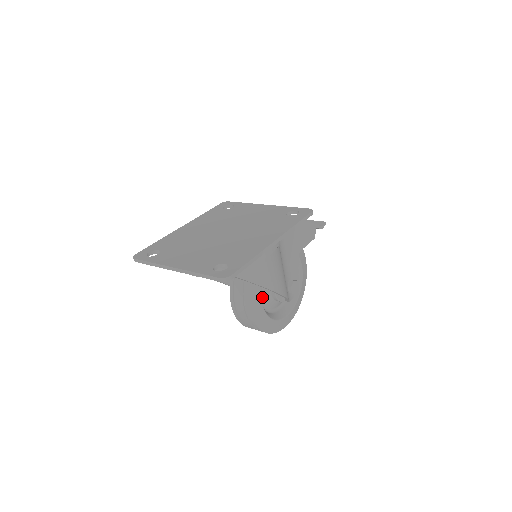
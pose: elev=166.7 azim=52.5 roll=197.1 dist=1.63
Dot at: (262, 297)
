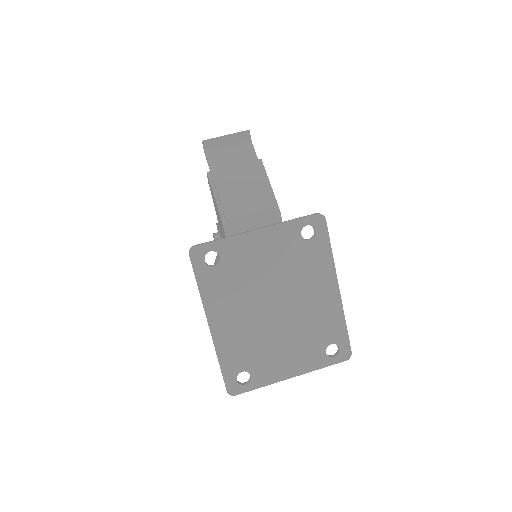
Dot at: occluded
